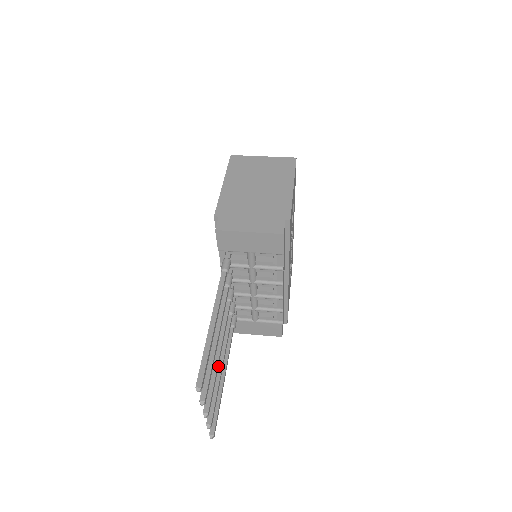
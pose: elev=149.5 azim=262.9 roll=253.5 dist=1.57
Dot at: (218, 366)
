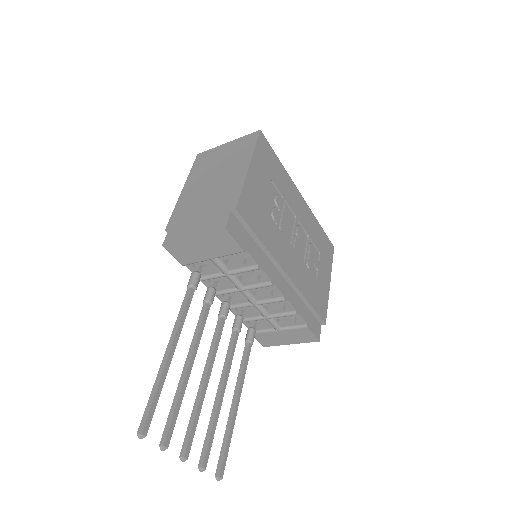
Dot at: (216, 395)
